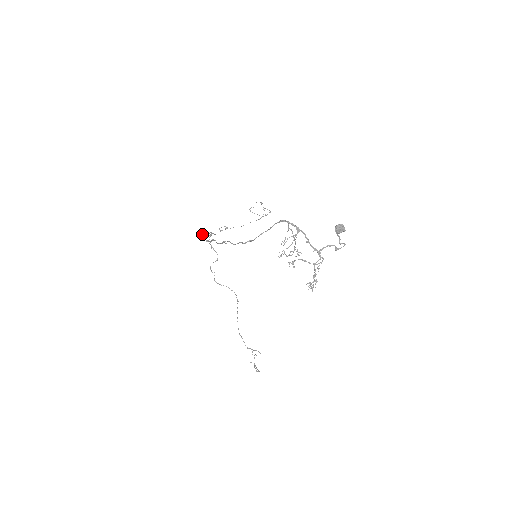
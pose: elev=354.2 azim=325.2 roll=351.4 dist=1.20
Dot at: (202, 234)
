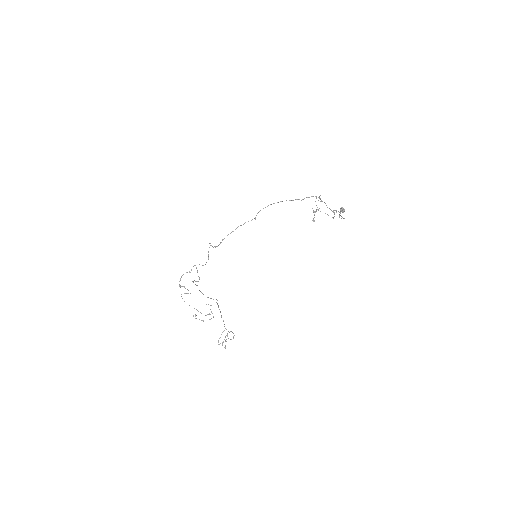
Dot at: occluded
